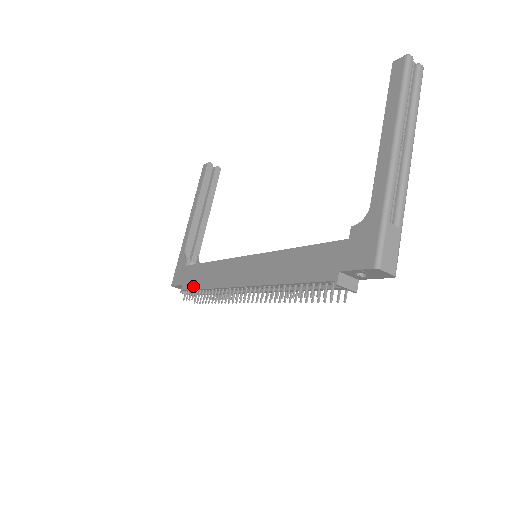
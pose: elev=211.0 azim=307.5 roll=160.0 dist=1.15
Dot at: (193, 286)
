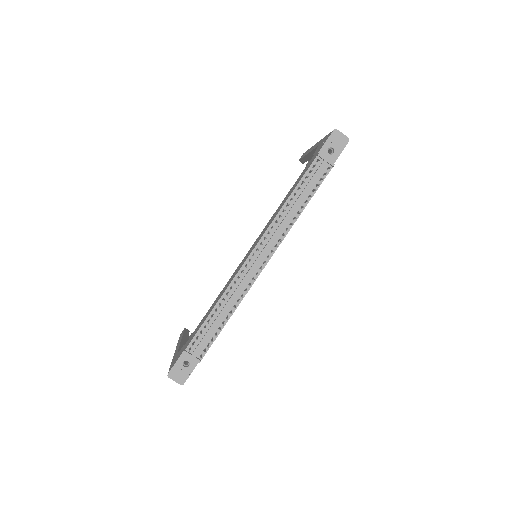
Dot at: (199, 327)
